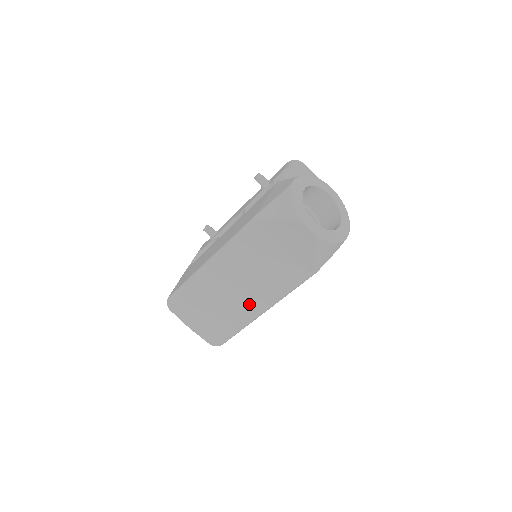
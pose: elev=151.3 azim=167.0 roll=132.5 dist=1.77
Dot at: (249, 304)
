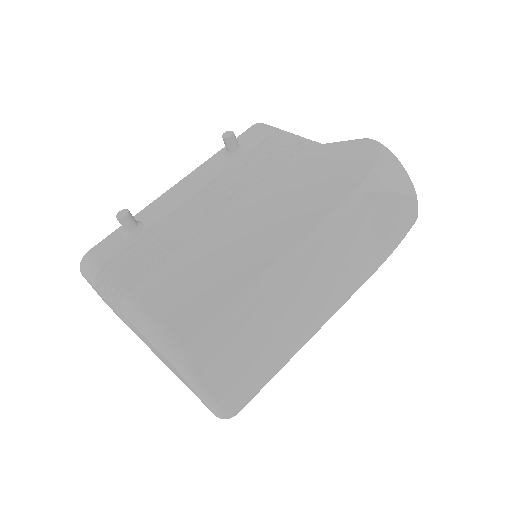
Dot at: (307, 326)
